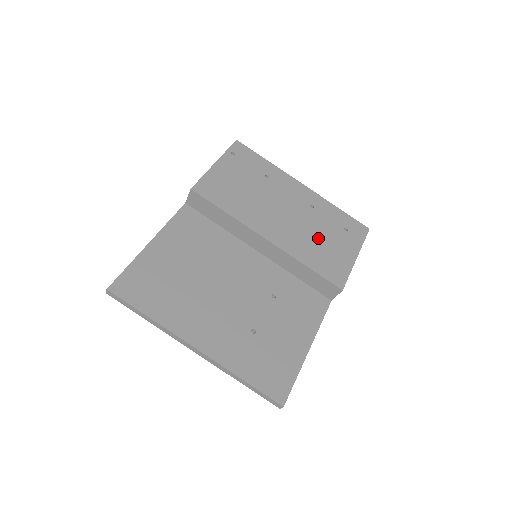
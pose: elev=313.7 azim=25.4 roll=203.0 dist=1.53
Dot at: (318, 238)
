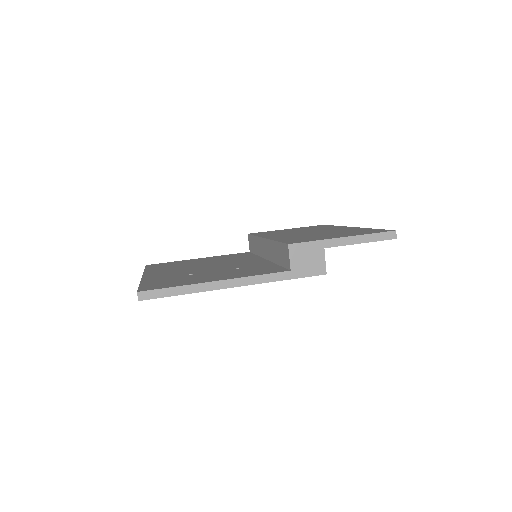
Dot at: (316, 235)
